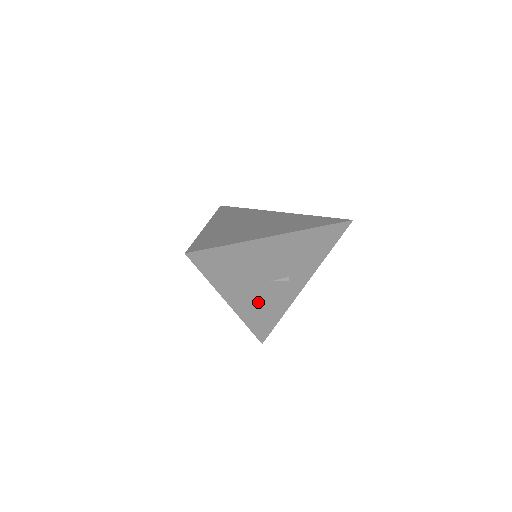
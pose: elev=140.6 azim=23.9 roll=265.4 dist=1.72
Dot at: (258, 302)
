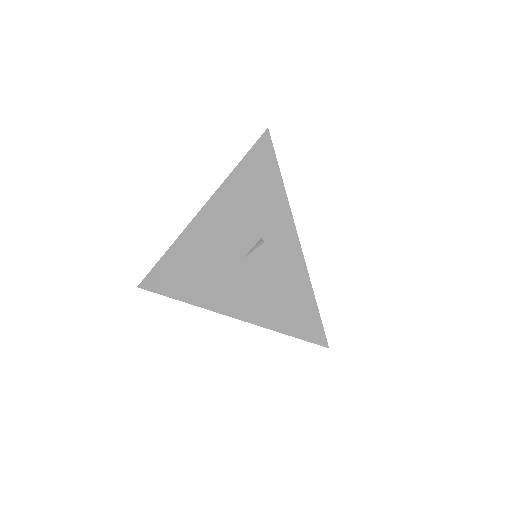
Dot at: (256, 291)
